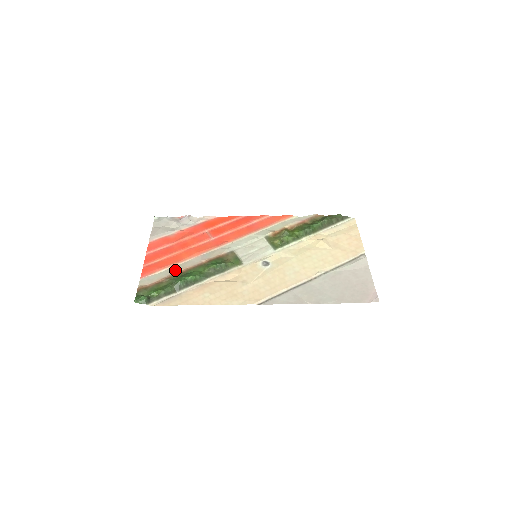
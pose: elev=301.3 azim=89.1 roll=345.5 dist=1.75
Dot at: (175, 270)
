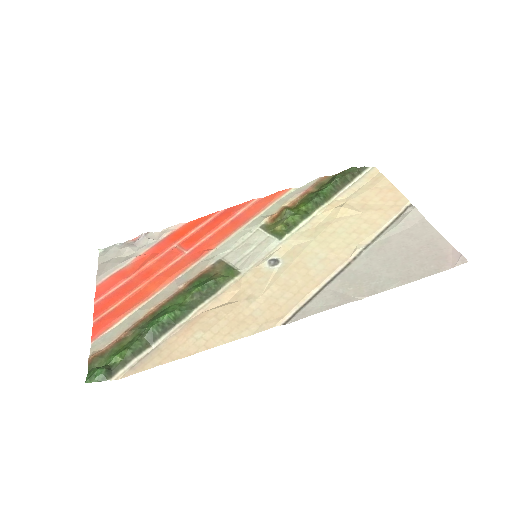
Dot at: (141, 313)
